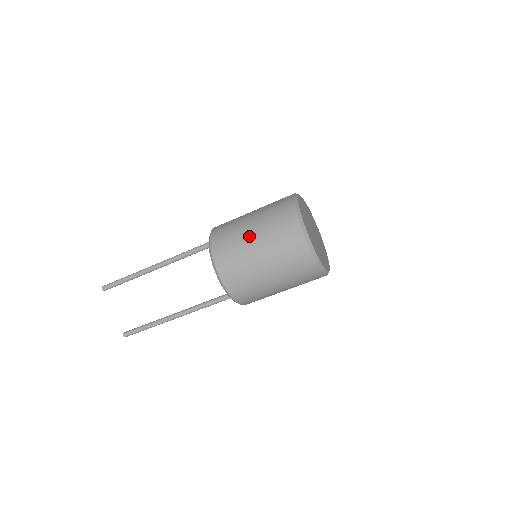
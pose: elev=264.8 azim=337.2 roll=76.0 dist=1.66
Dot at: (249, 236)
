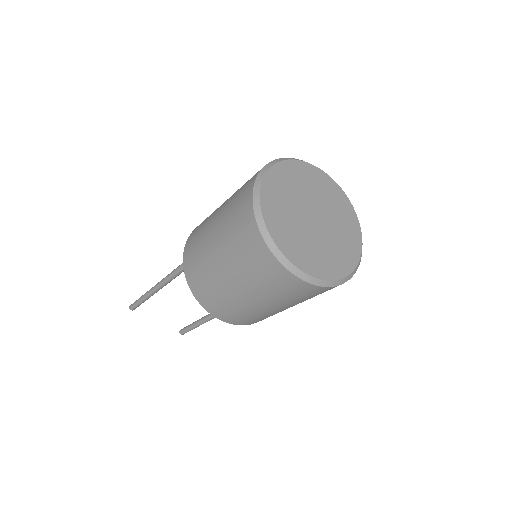
Dot at: (224, 278)
